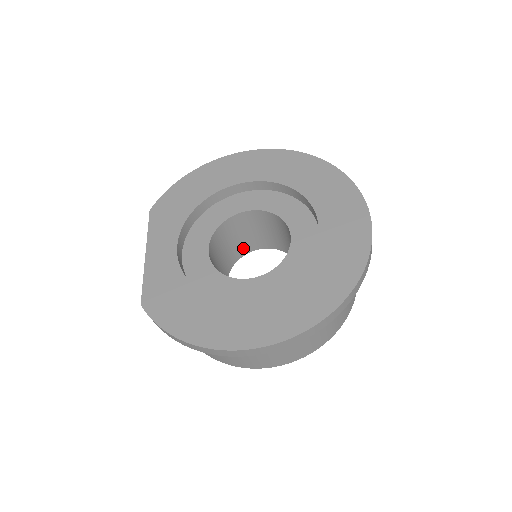
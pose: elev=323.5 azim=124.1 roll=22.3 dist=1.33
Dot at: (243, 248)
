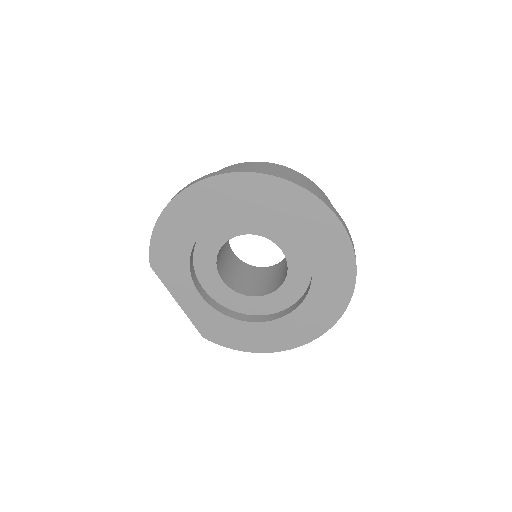
Dot at: occluded
